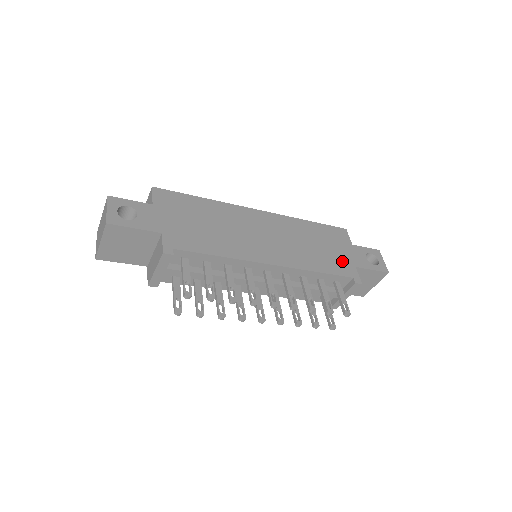
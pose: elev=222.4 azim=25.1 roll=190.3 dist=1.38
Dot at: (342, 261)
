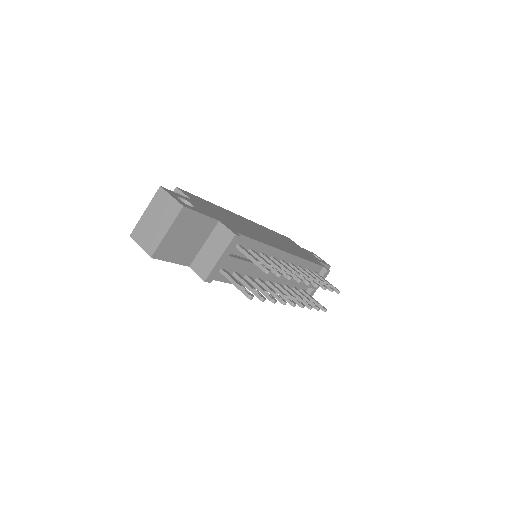
Dot at: (309, 256)
